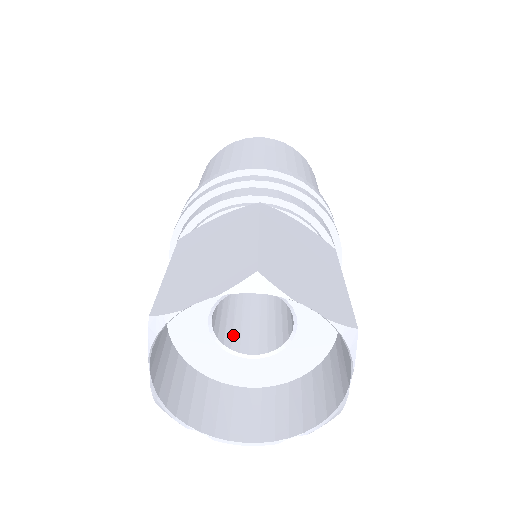
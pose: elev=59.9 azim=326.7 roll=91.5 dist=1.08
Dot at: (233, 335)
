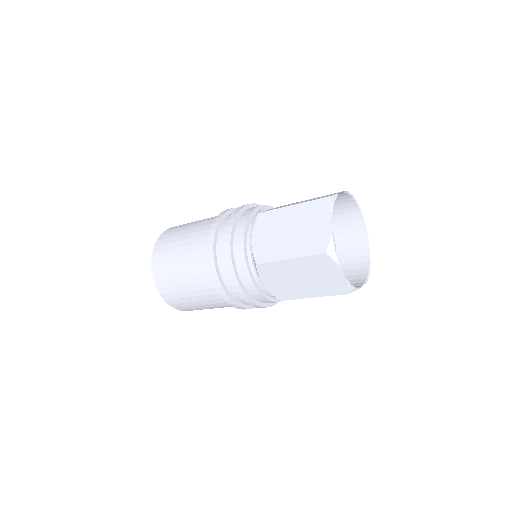
Dot at: occluded
